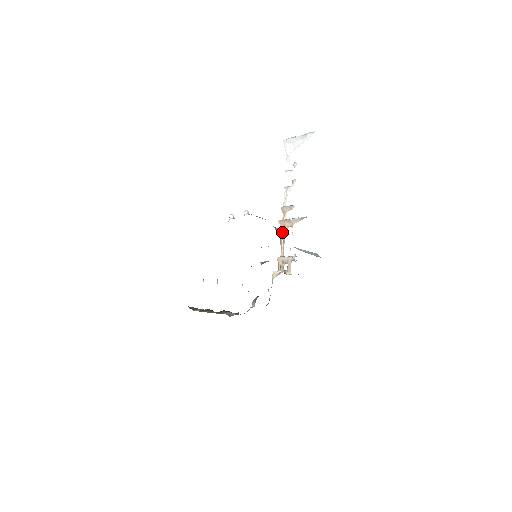
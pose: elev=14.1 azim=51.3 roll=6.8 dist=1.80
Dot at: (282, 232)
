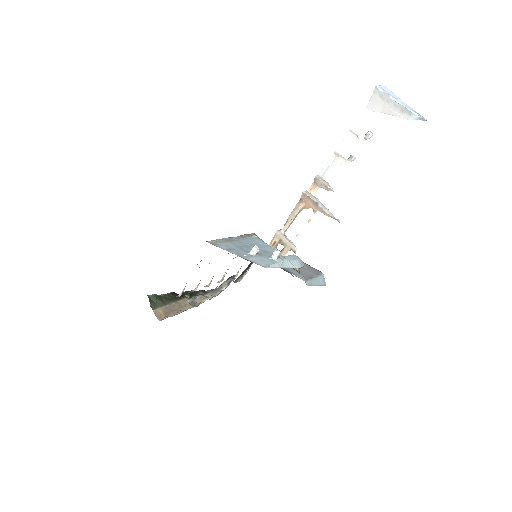
Dot at: (299, 207)
